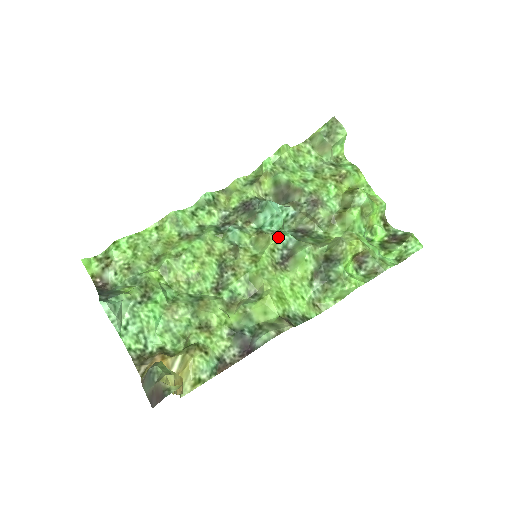
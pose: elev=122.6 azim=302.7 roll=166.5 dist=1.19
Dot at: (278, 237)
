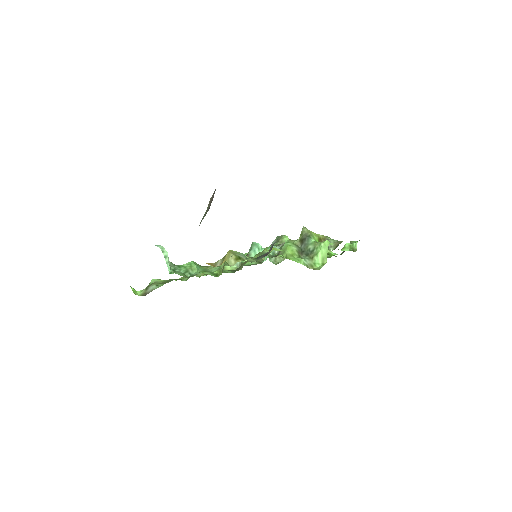
Dot at: (266, 248)
